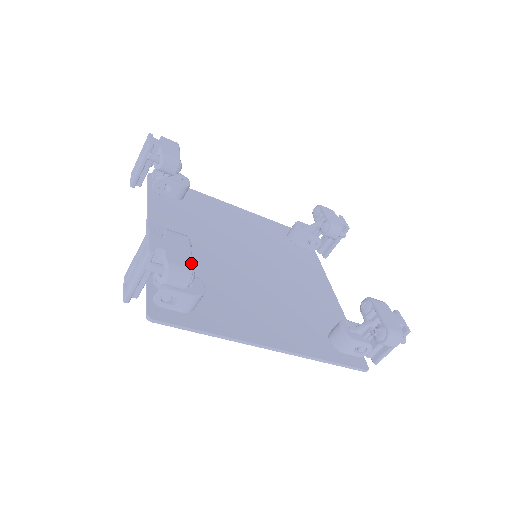
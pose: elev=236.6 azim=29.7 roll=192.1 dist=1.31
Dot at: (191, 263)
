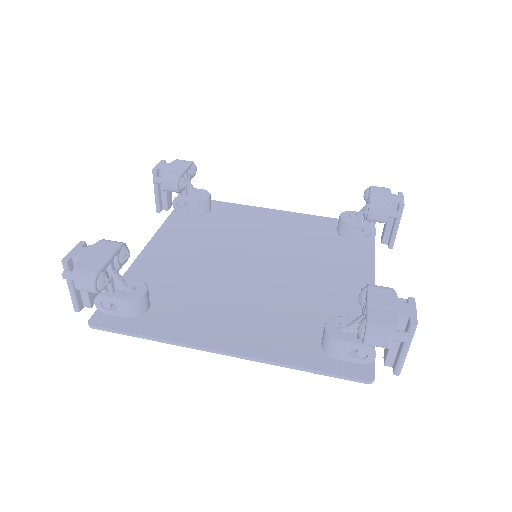
Dot at: (101, 267)
